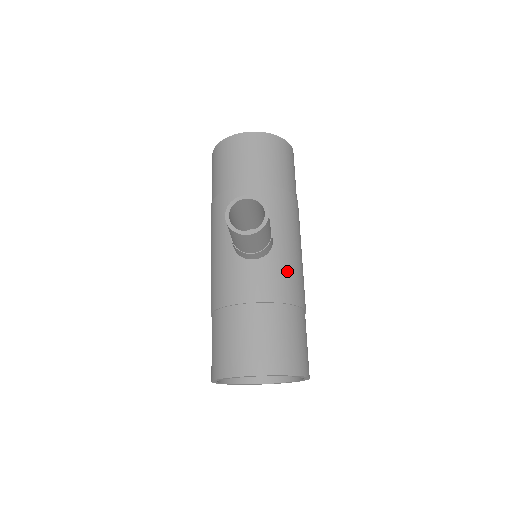
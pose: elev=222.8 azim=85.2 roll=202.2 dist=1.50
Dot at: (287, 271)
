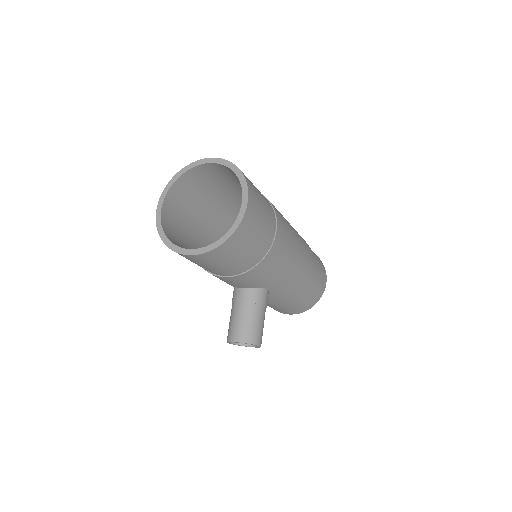
Dot at: (288, 289)
